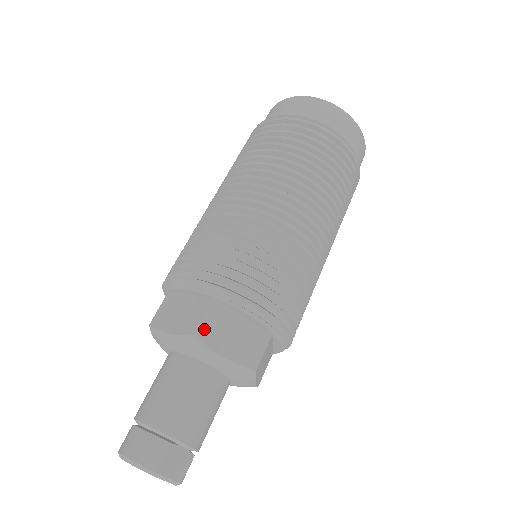
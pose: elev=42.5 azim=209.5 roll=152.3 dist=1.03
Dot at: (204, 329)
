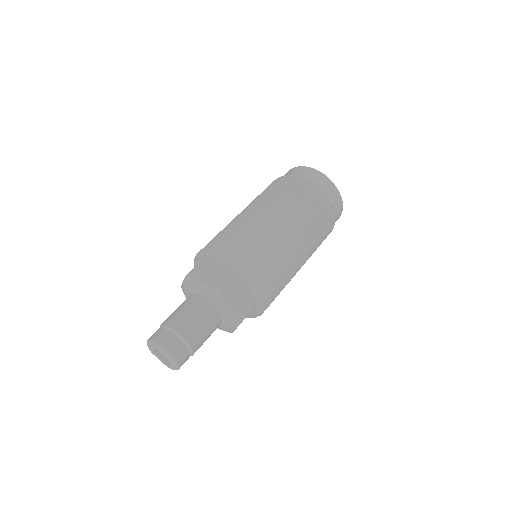
Dot at: (193, 271)
